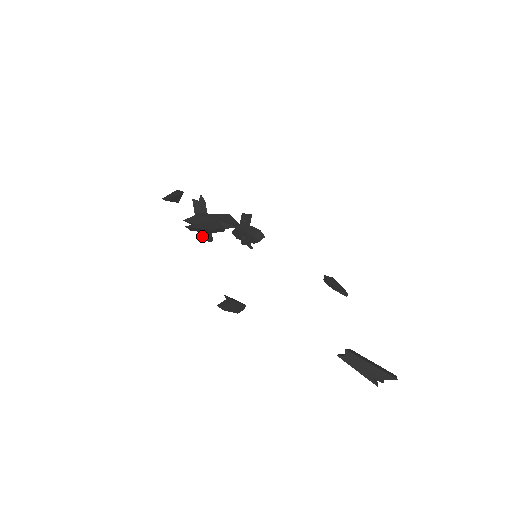
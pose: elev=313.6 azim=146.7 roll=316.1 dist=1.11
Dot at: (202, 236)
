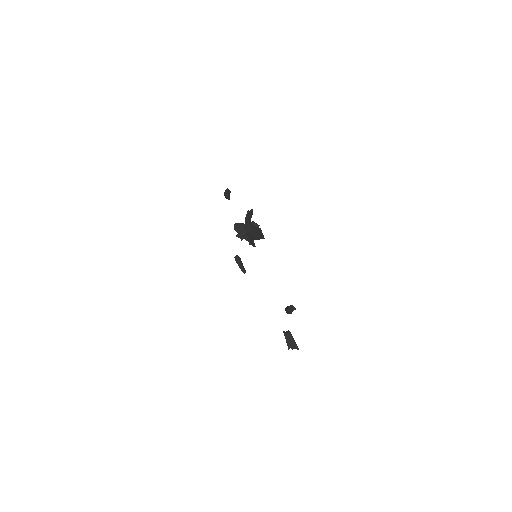
Dot at: (251, 241)
